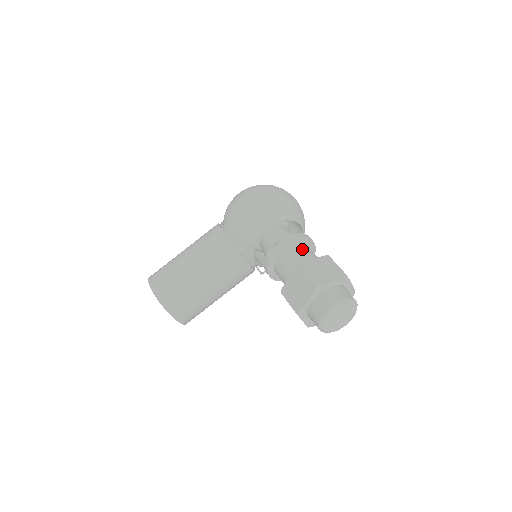
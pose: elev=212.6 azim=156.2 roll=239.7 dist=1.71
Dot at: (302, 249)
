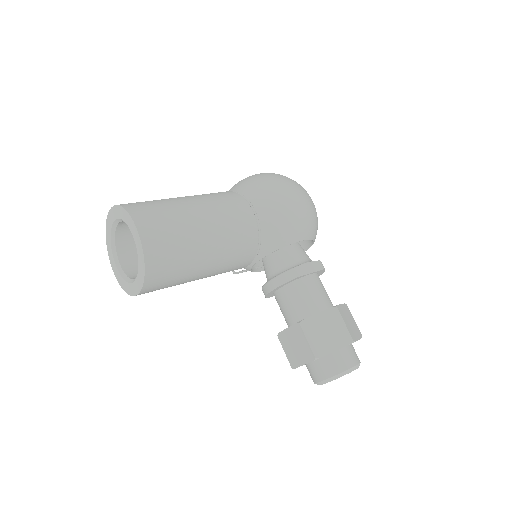
Dot at: occluded
